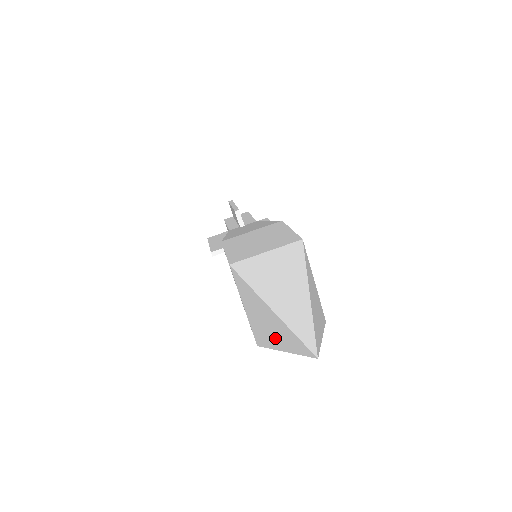
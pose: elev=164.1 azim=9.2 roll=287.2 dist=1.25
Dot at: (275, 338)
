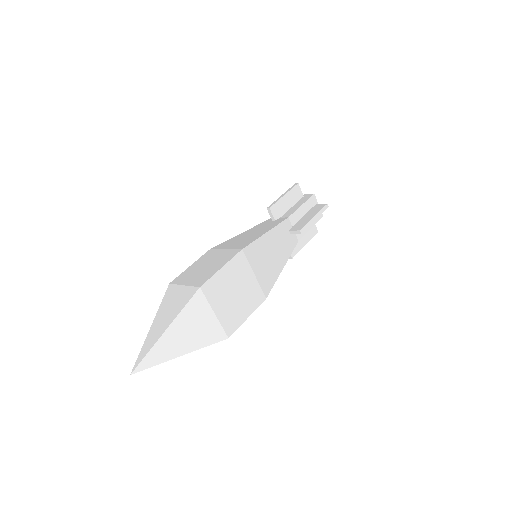
Dot at: occluded
